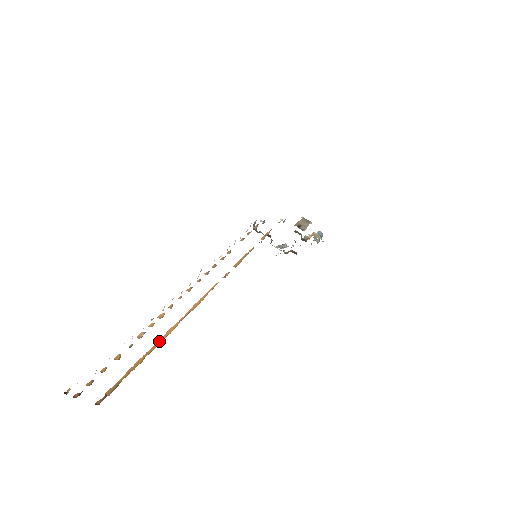
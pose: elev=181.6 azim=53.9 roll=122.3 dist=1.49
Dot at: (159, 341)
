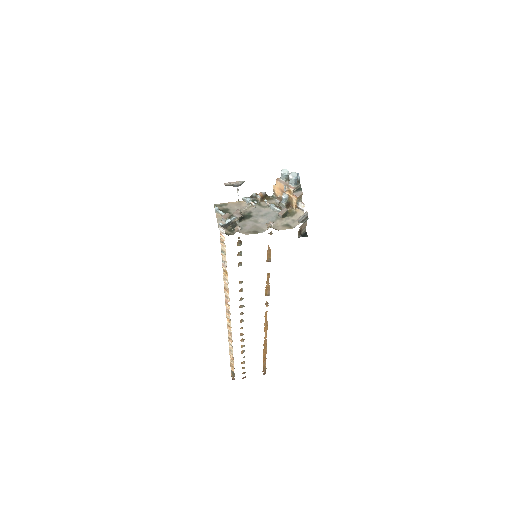
Dot at: (264, 350)
